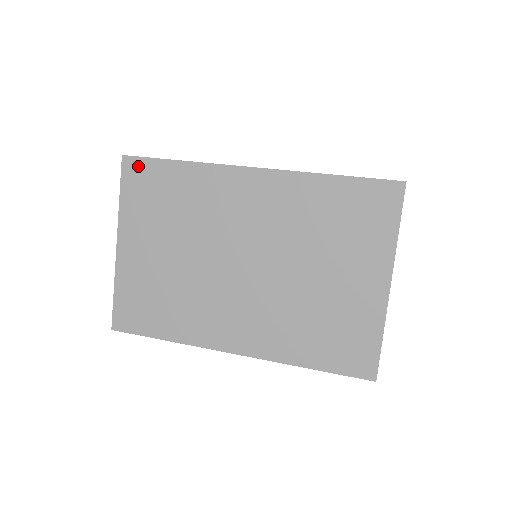
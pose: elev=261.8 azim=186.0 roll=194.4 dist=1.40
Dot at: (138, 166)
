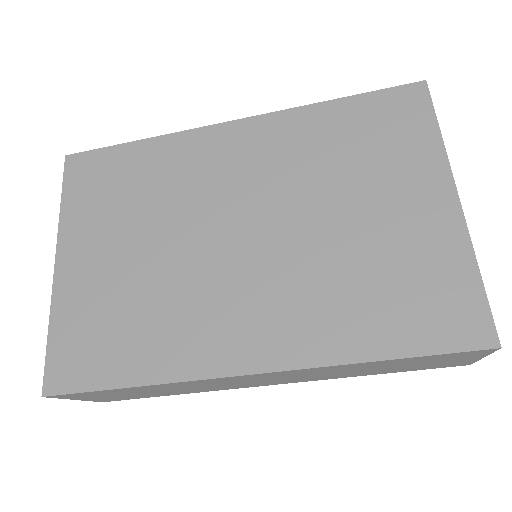
Dot at: (86, 161)
